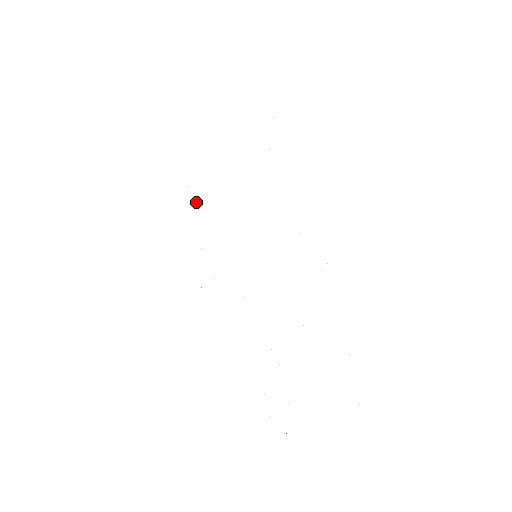
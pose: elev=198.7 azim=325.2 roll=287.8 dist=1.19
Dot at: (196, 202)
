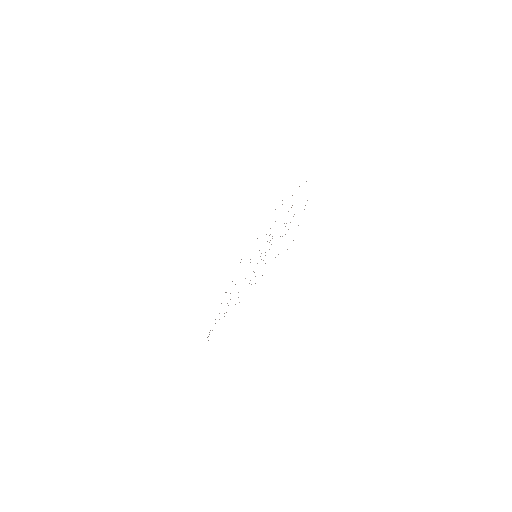
Dot at: occluded
